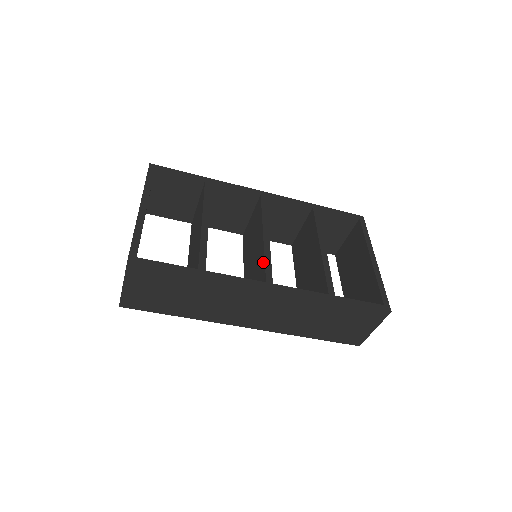
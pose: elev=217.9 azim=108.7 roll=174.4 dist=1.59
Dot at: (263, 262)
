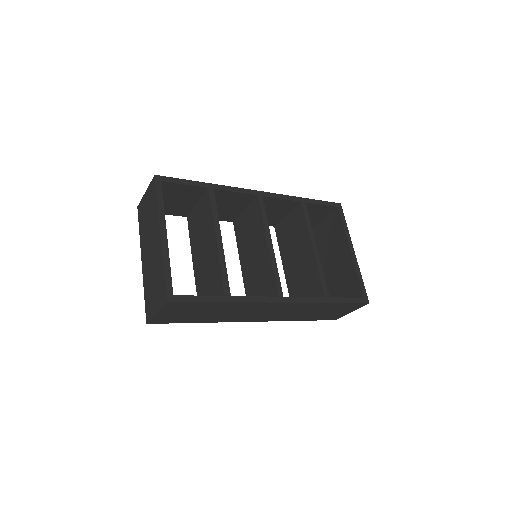
Dot at: (271, 274)
